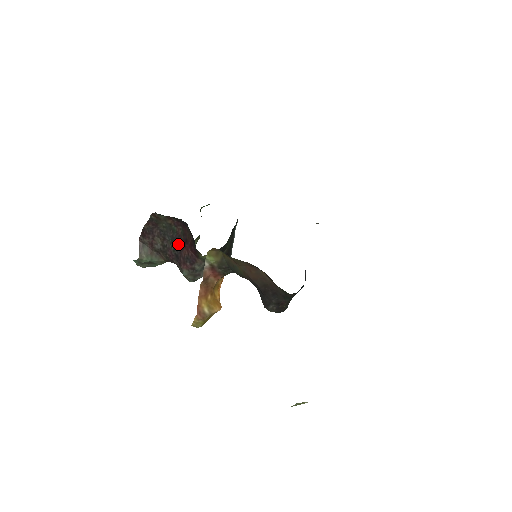
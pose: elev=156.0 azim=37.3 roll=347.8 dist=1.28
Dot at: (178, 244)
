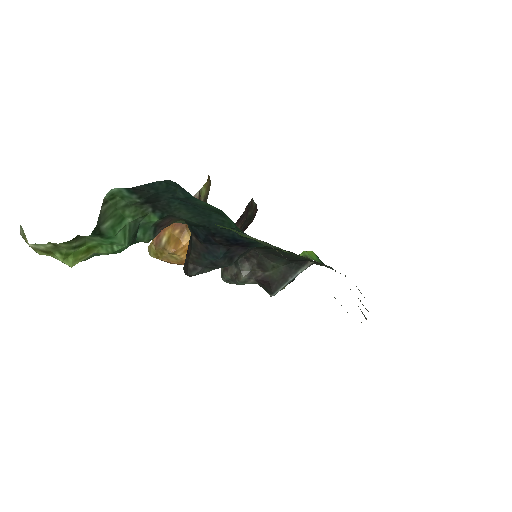
Dot at: occluded
